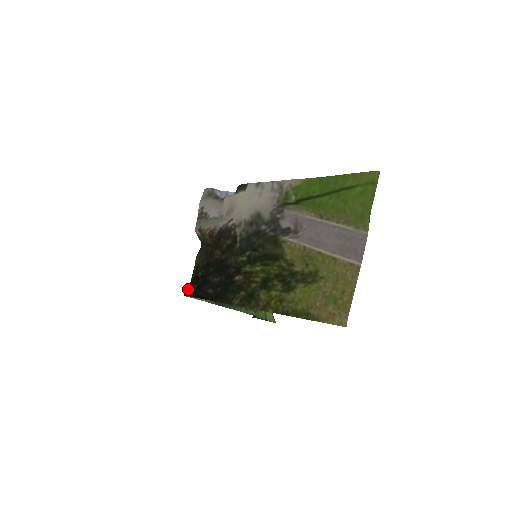
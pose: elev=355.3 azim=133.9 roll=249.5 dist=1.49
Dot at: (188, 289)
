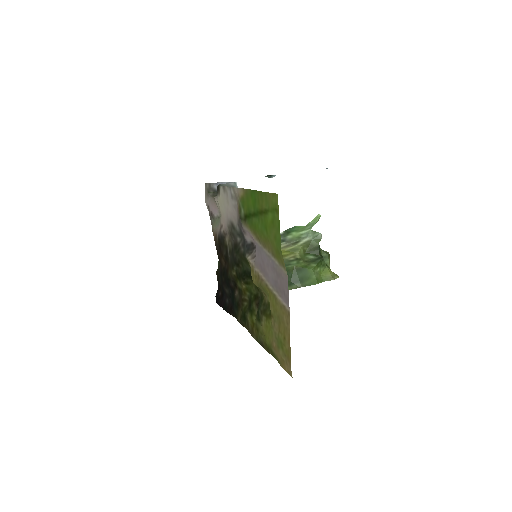
Dot at: (217, 296)
